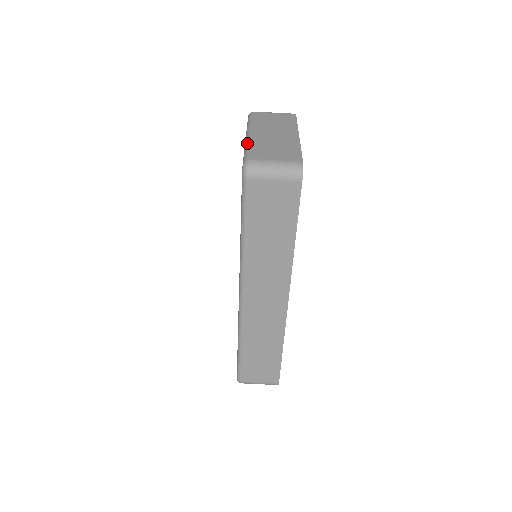
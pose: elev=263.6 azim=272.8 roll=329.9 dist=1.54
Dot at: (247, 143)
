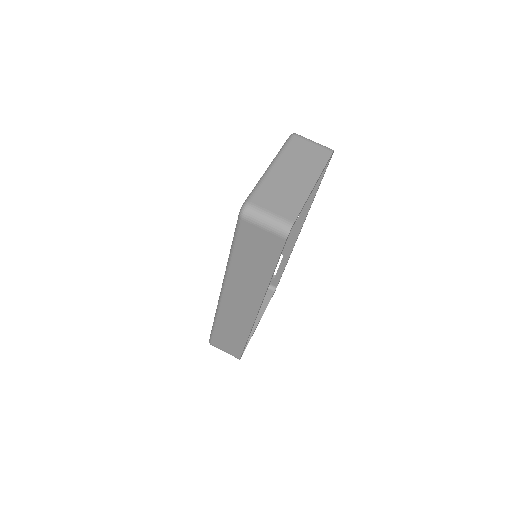
Dot at: (262, 178)
